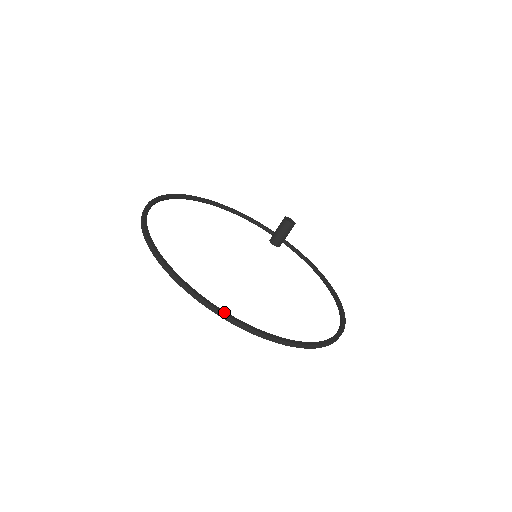
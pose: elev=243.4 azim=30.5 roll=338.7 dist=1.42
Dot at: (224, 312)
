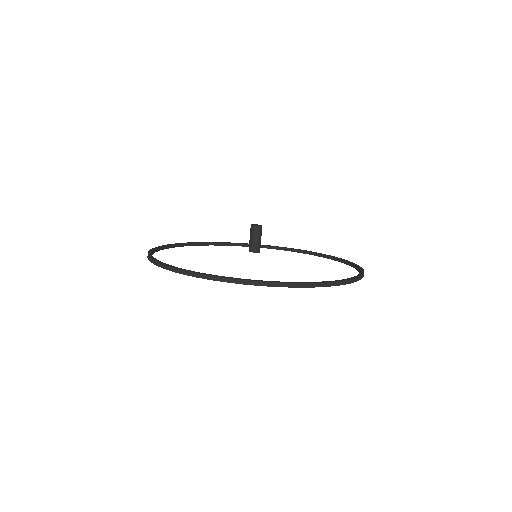
Dot at: (281, 282)
